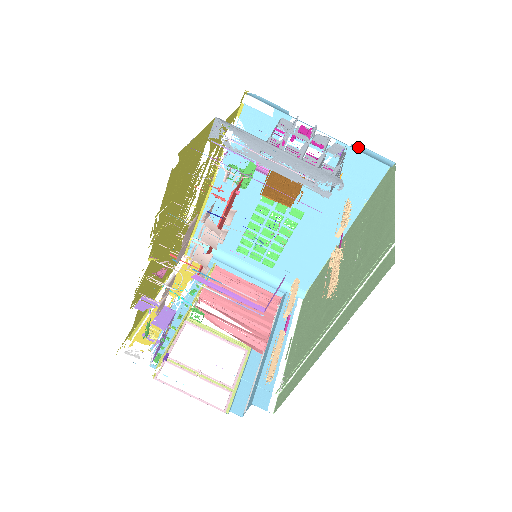
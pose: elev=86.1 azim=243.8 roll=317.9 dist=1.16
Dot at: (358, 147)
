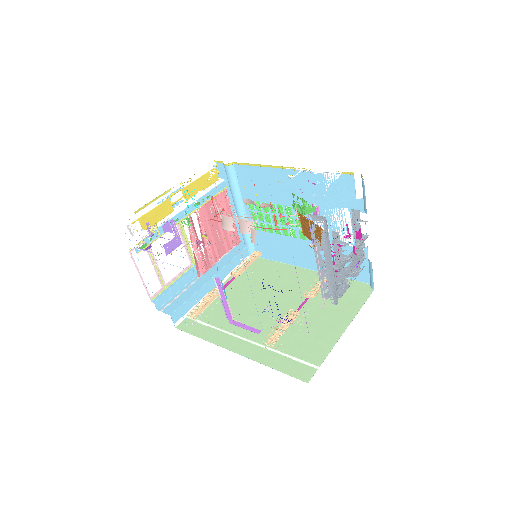
Dot at: (370, 265)
